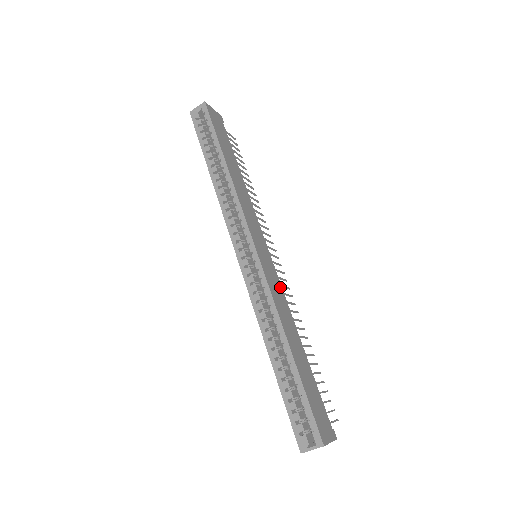
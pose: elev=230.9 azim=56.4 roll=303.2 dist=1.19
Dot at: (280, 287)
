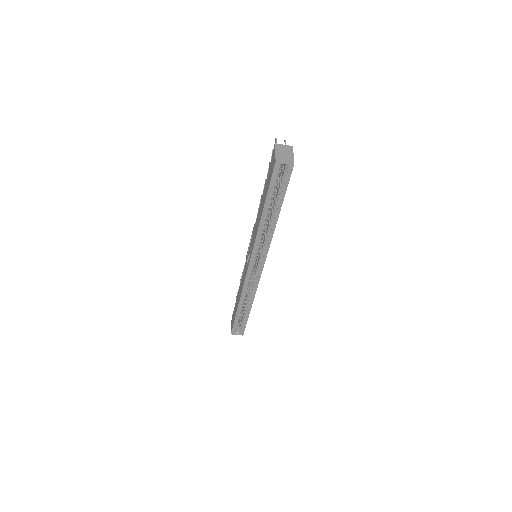
Dot at: occluded
